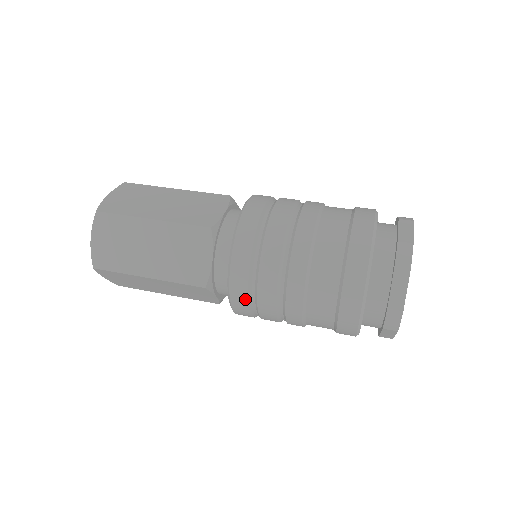
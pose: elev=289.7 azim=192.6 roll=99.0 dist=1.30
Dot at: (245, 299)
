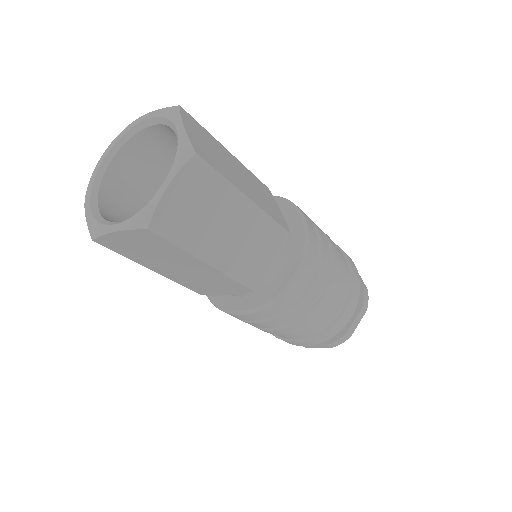
Dot at: occluded
